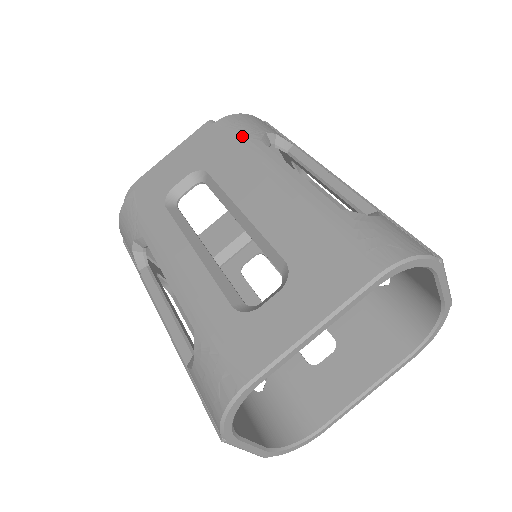
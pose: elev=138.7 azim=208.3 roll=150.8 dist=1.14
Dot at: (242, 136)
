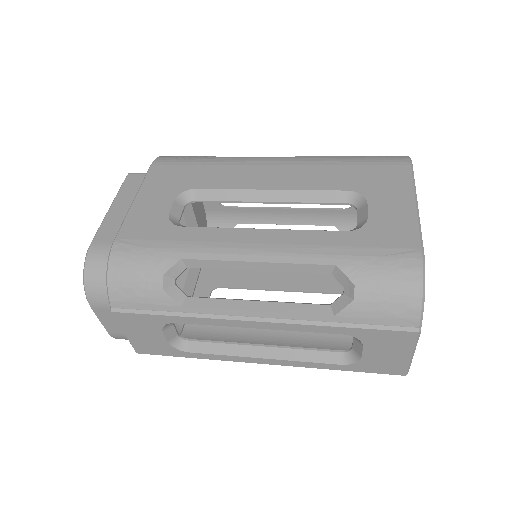
Dot at: (197, 159)
